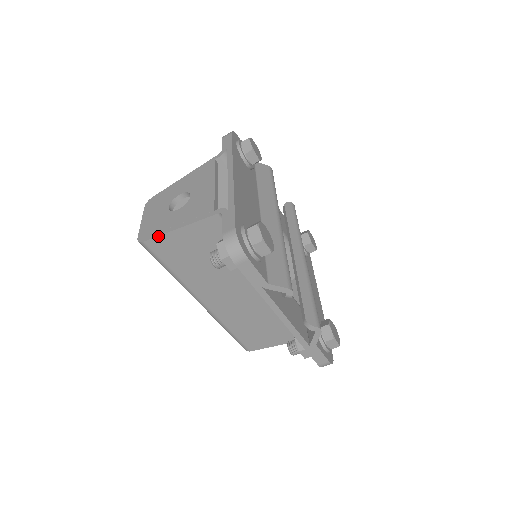
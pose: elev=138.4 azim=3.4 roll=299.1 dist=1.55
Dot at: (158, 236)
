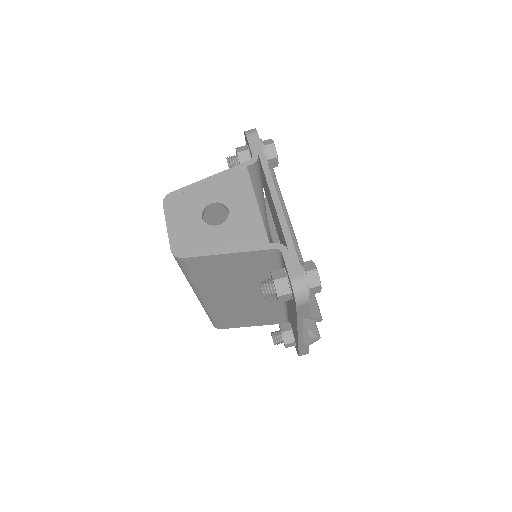
Dot at: (201, 256)
